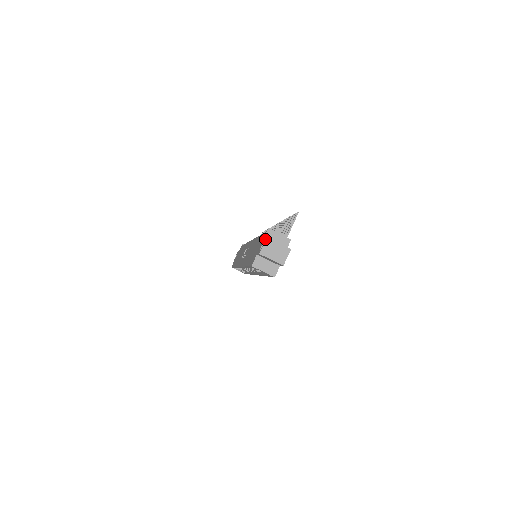
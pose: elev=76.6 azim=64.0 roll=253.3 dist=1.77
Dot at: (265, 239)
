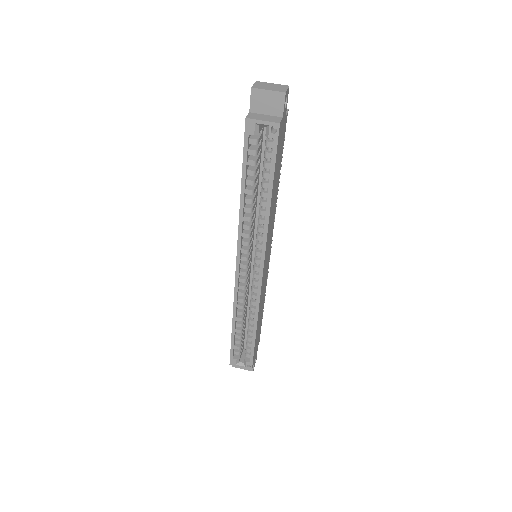
Dot at: occluded
